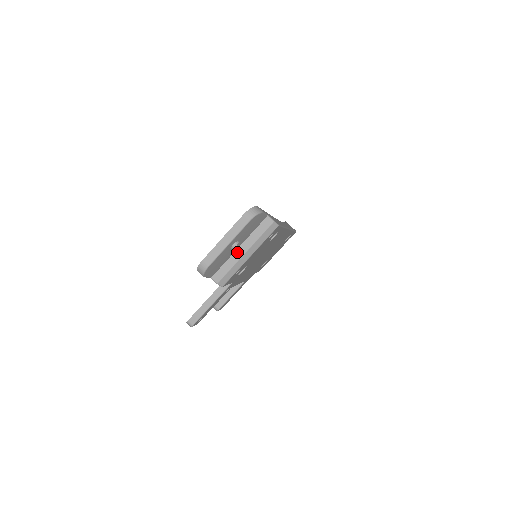
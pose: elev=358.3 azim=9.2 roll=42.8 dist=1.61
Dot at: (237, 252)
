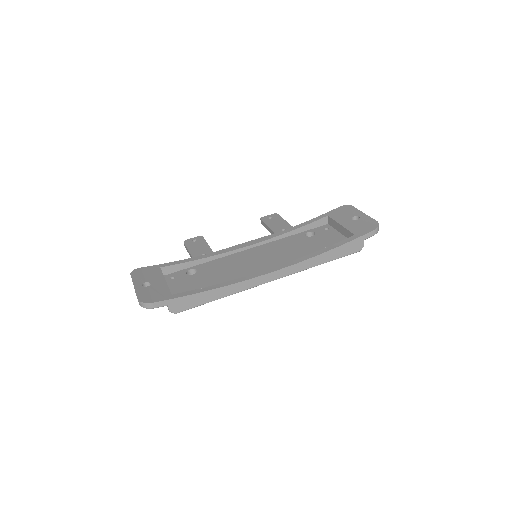
Dot at: occluded
